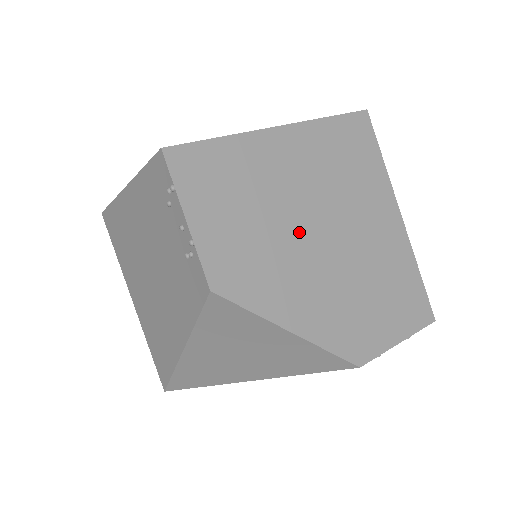
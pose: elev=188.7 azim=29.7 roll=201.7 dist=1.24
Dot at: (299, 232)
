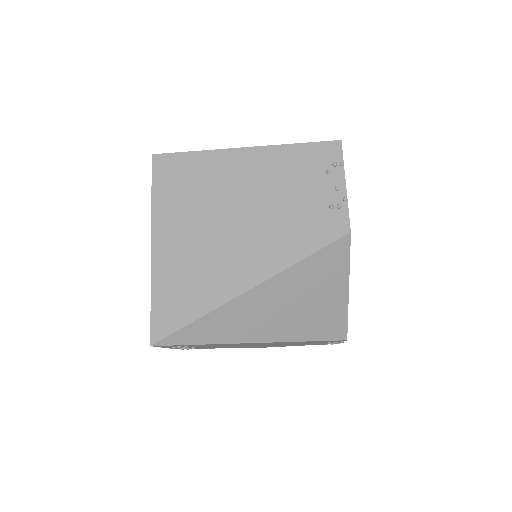
Dot at: occluded
